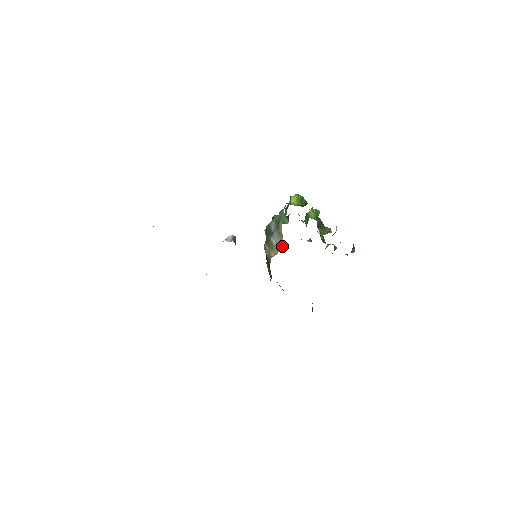
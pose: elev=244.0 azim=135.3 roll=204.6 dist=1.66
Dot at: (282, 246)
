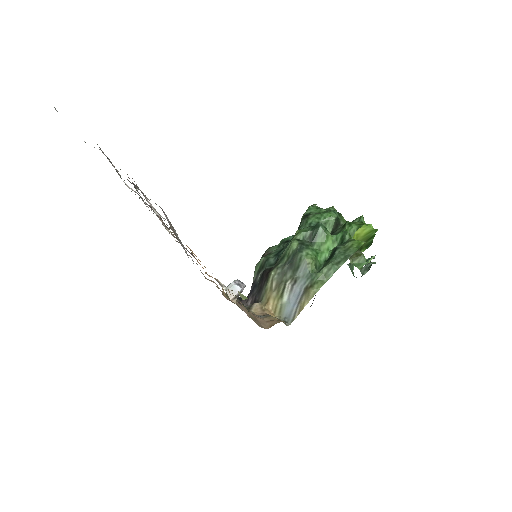
Dot at: (289, 322)
